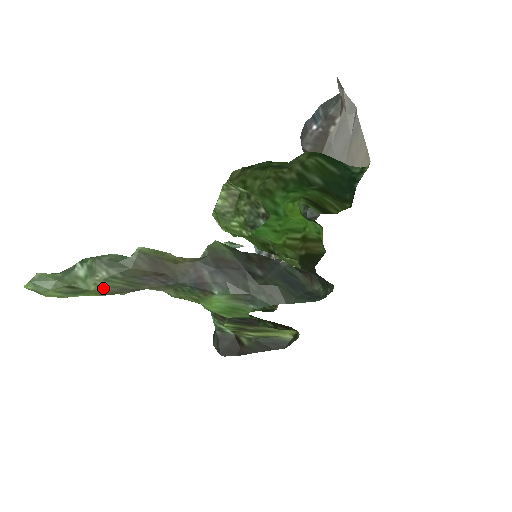
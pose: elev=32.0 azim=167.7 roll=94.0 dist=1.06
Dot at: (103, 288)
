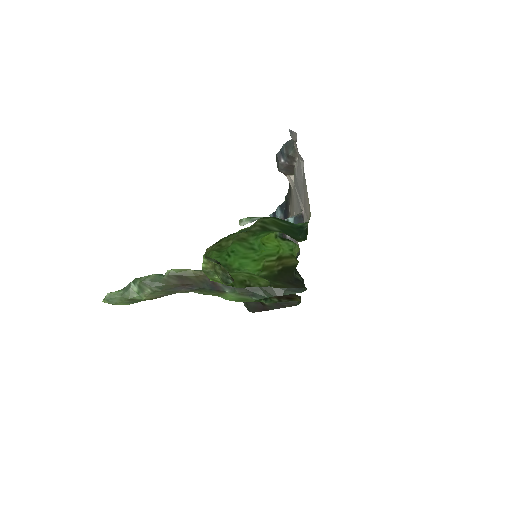
Dot at: (151, 297)
